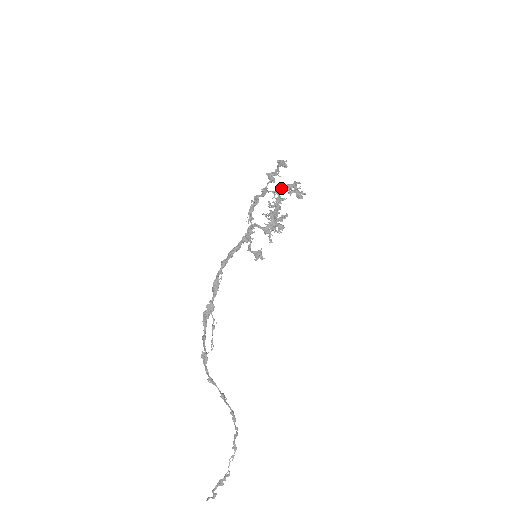
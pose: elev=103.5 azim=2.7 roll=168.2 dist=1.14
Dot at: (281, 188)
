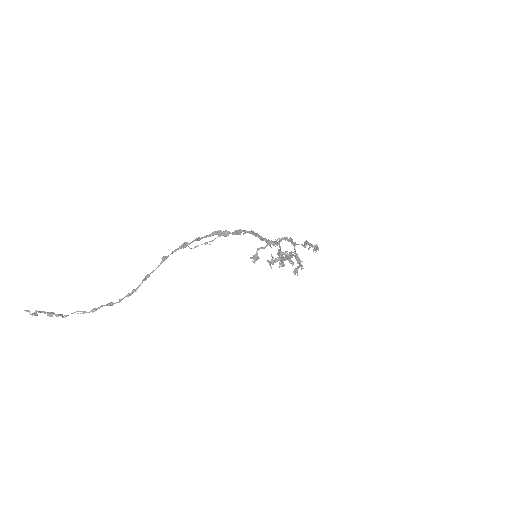
Dot at: occluded
